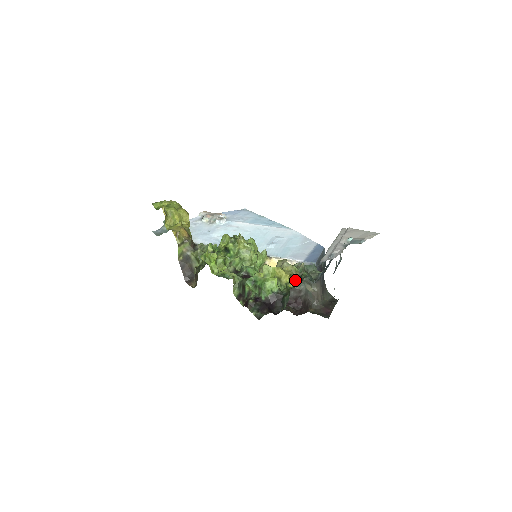
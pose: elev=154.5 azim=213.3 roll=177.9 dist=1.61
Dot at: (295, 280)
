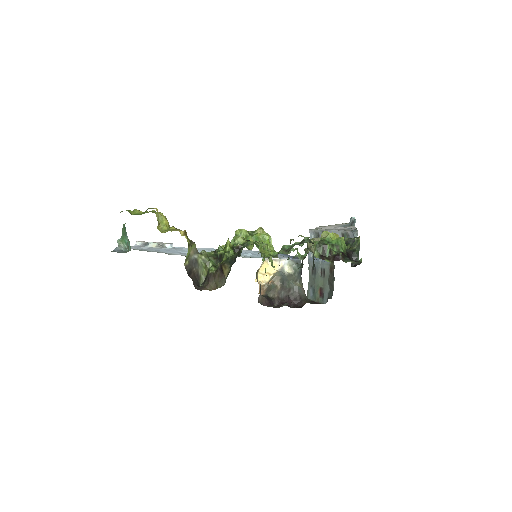
Dot at: occluded
